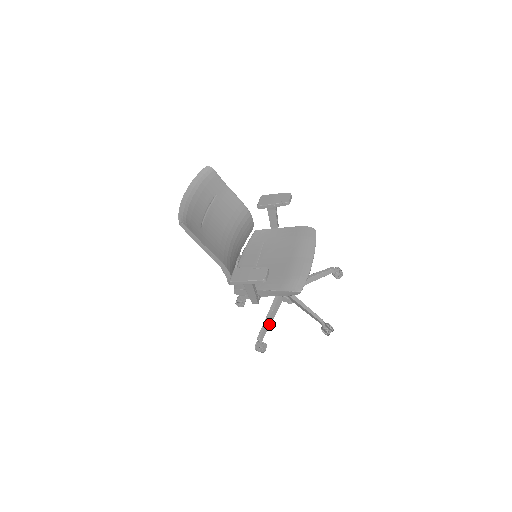
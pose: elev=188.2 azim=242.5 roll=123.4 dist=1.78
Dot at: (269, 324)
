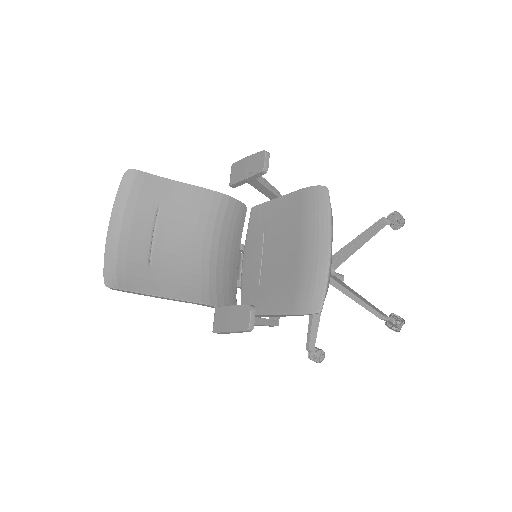
Dot at: (316, 325)
